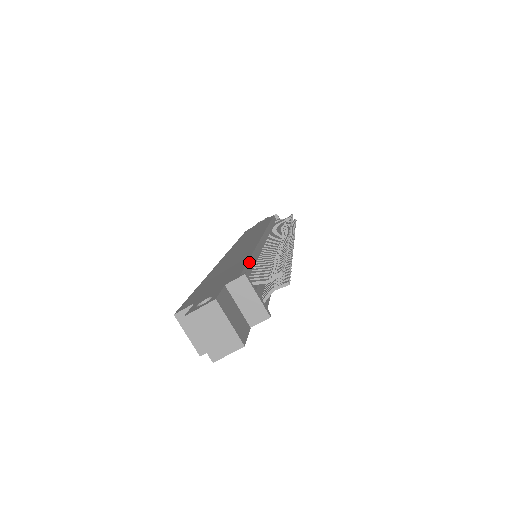
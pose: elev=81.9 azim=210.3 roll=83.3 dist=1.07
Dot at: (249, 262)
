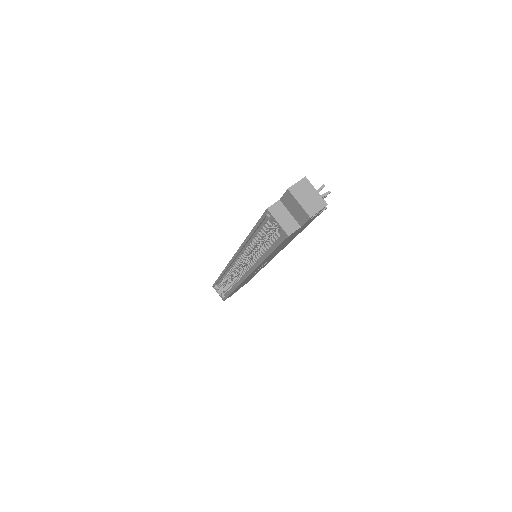
Dot at: occluded
